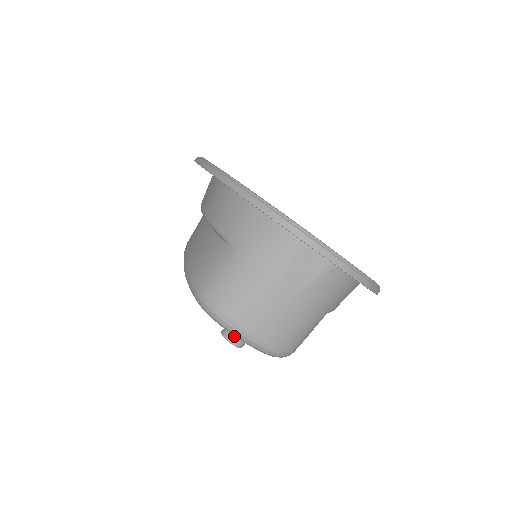
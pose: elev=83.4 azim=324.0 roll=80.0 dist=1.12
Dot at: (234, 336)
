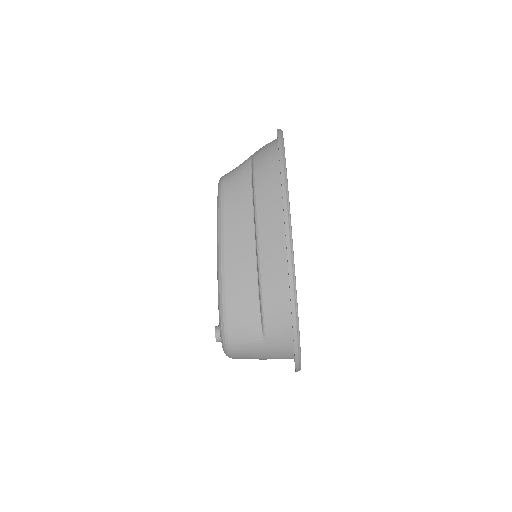
Dot at: occluded
